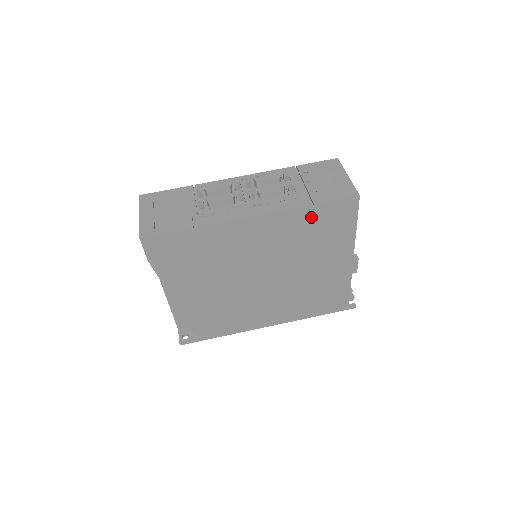
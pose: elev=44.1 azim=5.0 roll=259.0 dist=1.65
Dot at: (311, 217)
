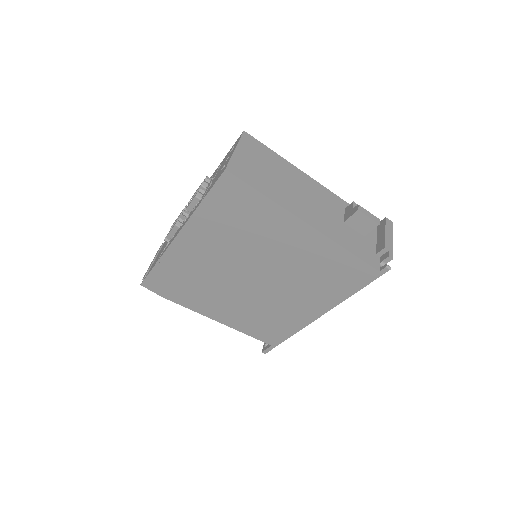
Dot at: (215, 211)
